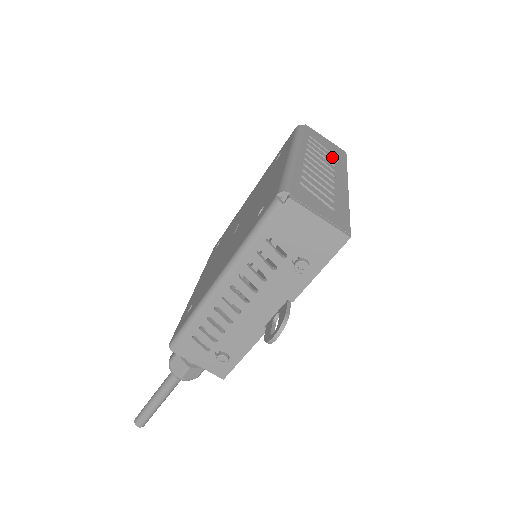
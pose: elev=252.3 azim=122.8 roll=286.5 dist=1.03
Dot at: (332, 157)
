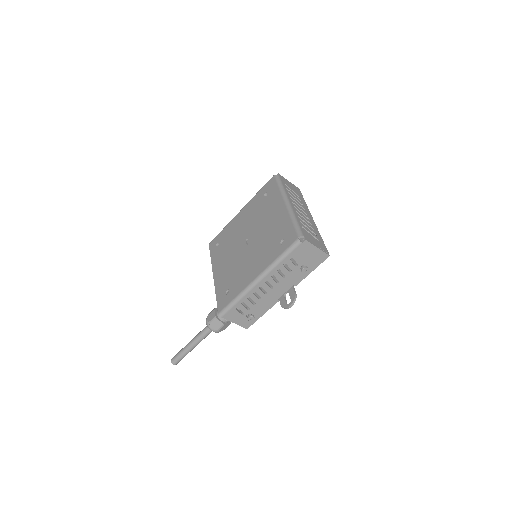
Dot at: (299, 198)
